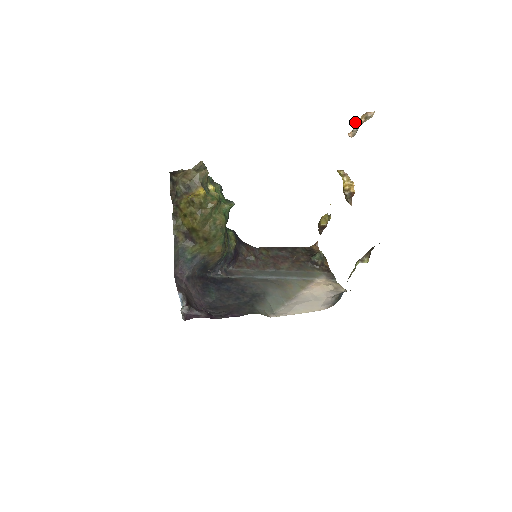
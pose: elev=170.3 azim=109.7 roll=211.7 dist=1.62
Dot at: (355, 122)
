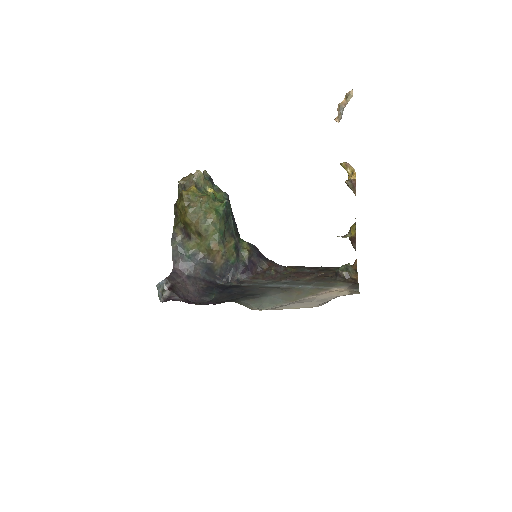
Dot at: (338, 105)
